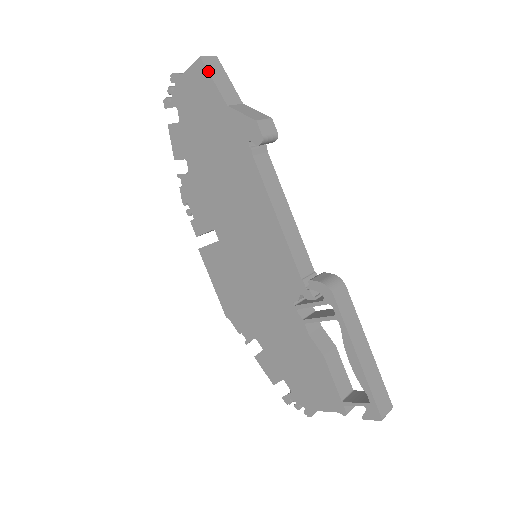
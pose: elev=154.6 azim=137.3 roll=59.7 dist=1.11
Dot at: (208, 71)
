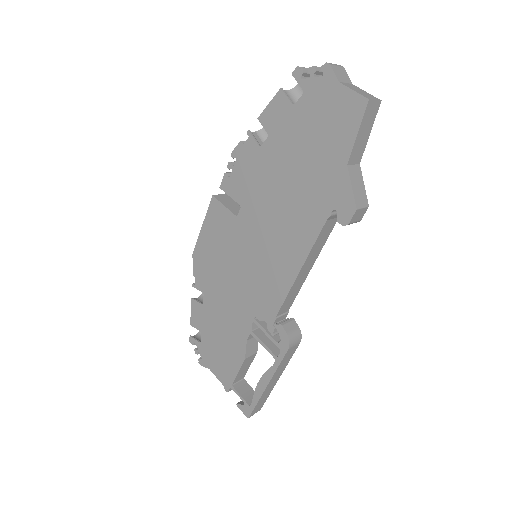
Dot at: (362, 120)
